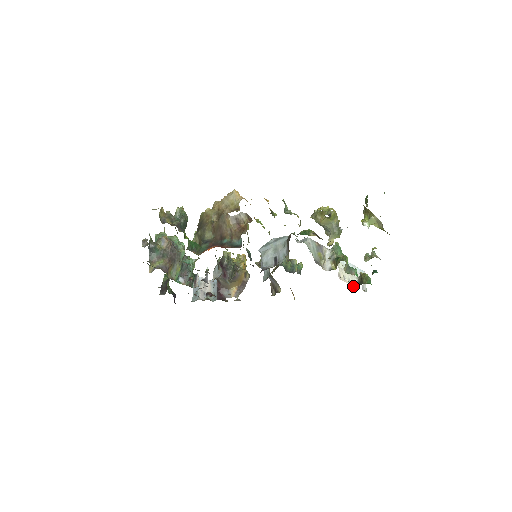
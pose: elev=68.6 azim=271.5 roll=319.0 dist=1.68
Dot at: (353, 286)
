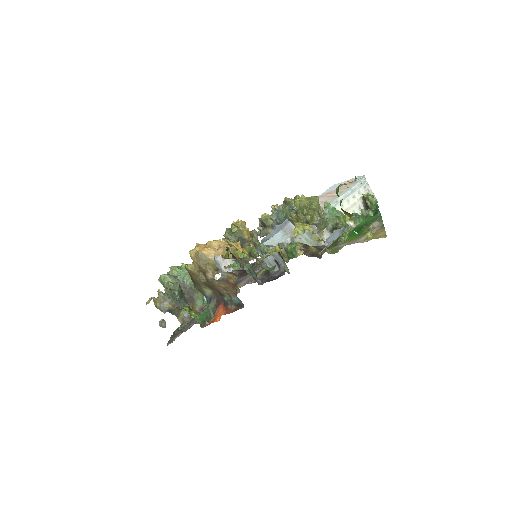
Dot at: (360, 214)
